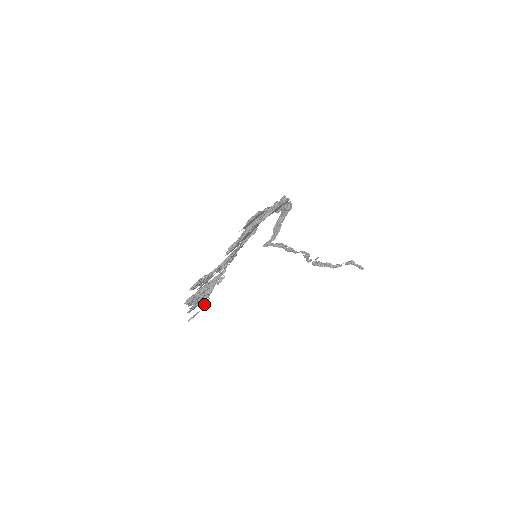
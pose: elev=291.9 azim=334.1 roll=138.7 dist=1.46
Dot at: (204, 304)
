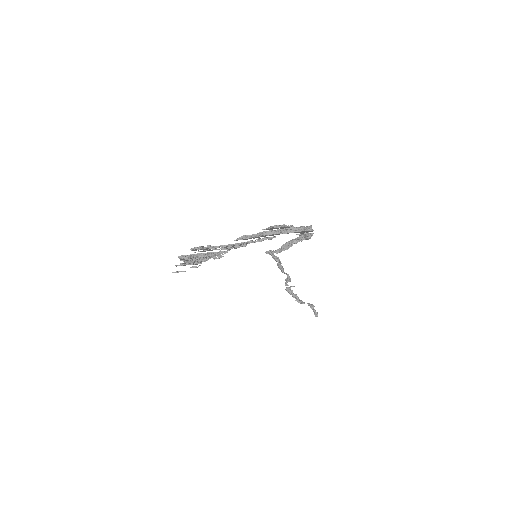
Dot at: (193, 267)
